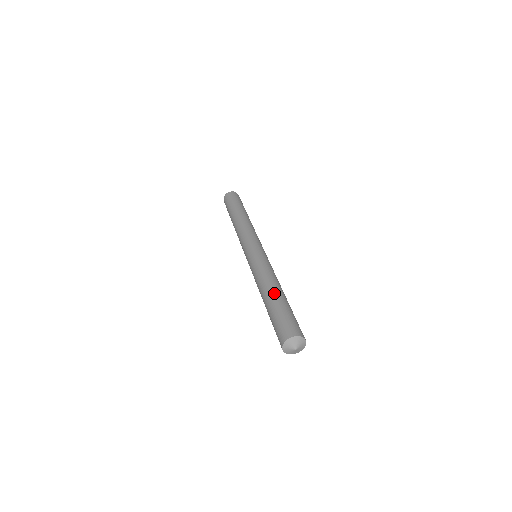
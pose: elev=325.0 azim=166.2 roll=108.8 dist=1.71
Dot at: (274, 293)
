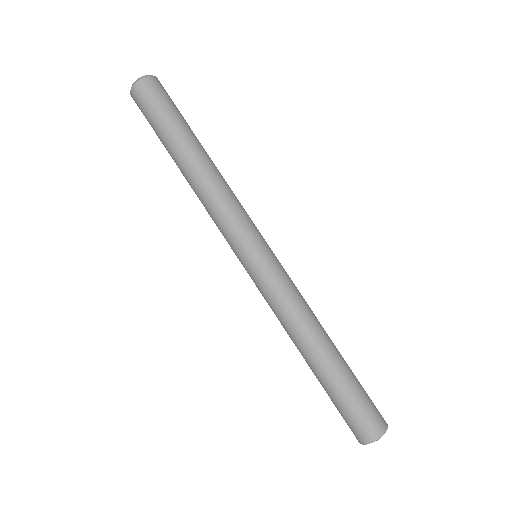
Dot at: (312, 366)
